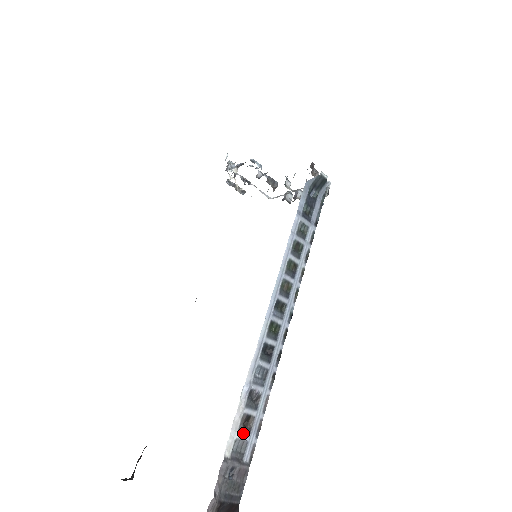
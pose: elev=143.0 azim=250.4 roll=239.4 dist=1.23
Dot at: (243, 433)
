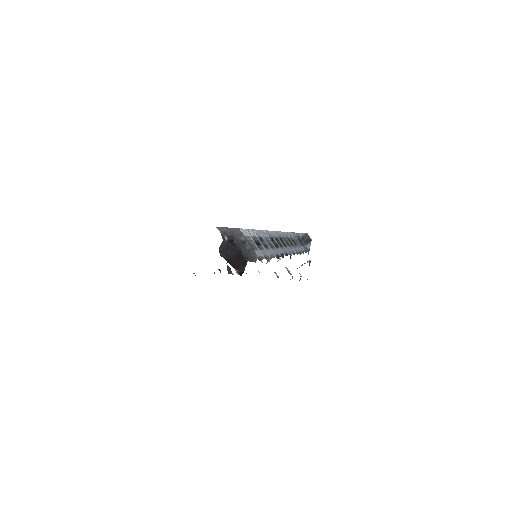
Dot at: (254, 242)
